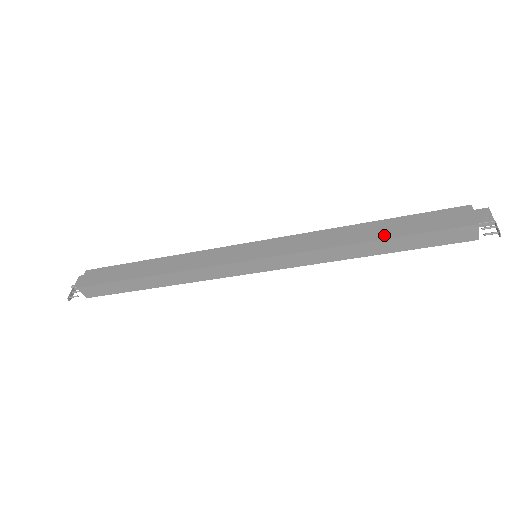
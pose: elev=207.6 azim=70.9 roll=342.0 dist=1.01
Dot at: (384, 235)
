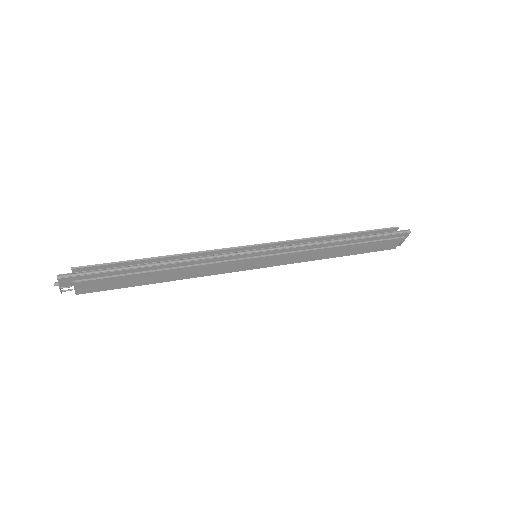
Dot at: (348, 254)
